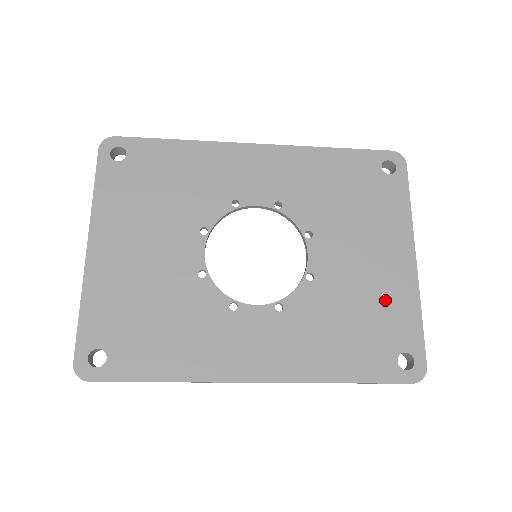
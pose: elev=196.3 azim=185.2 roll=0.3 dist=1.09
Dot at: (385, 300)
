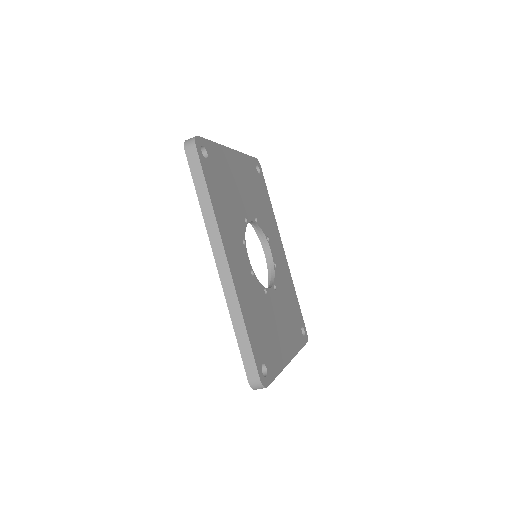
Dot at: (275, 346)
